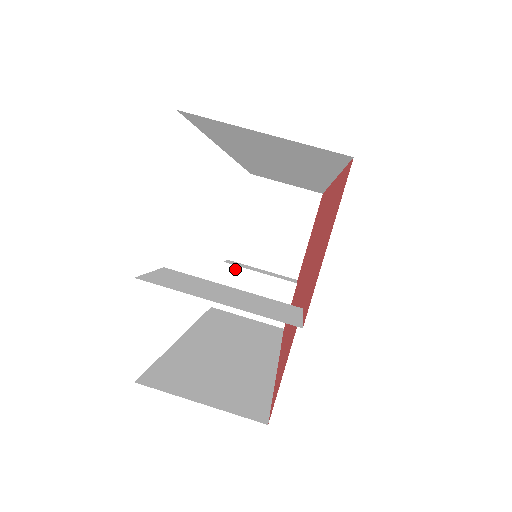
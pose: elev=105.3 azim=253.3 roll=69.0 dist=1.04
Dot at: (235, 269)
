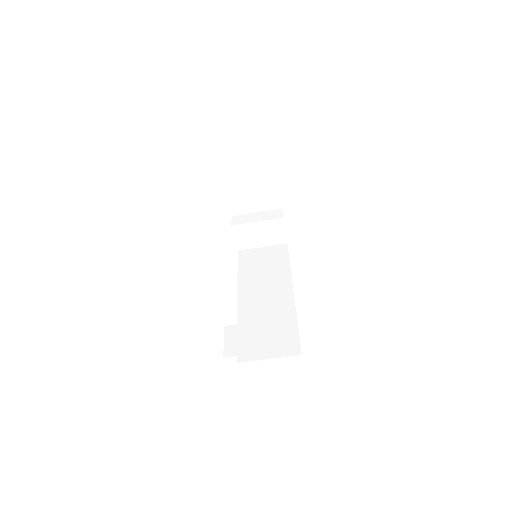
Dot at: (241, 226)
